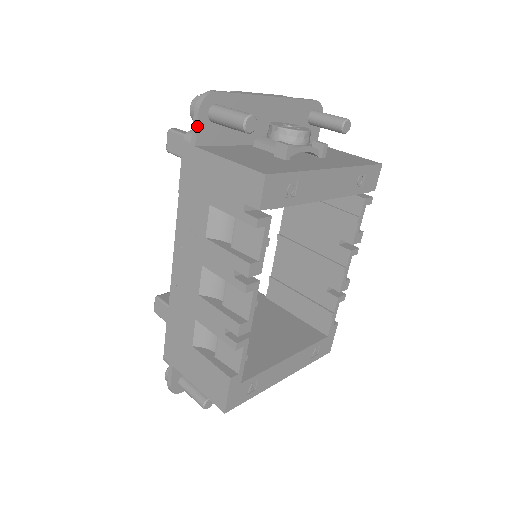
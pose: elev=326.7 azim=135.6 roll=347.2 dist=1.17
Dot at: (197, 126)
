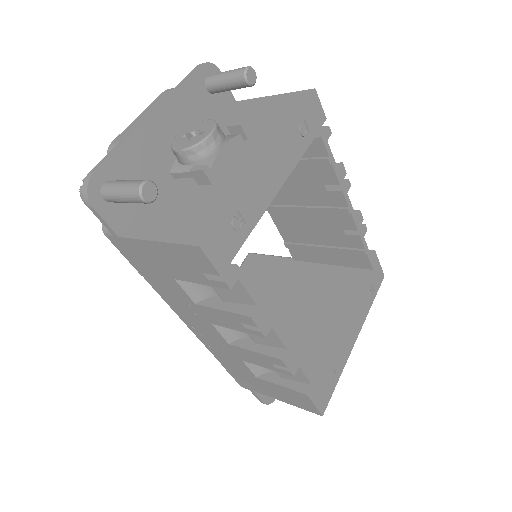
Dot at: (104, 220)
